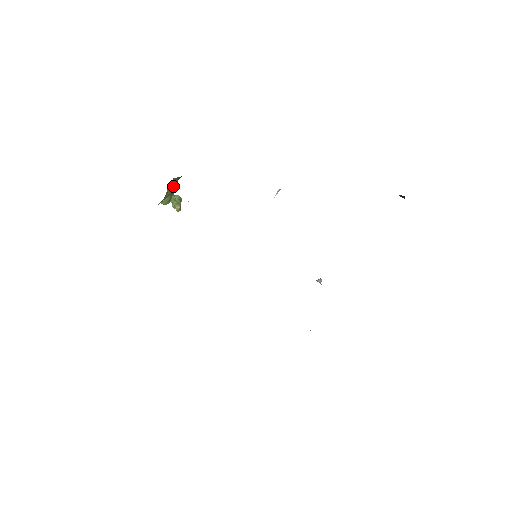
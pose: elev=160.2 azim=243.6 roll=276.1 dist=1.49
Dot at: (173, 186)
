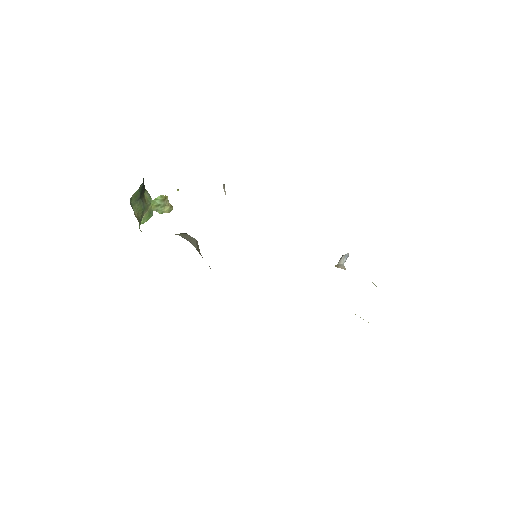
Dot at: (139, 202)
